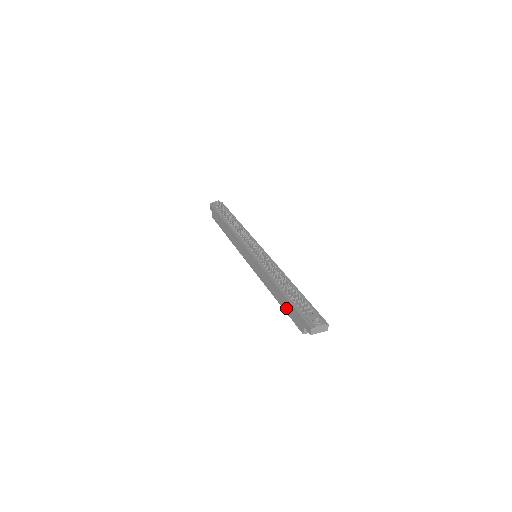
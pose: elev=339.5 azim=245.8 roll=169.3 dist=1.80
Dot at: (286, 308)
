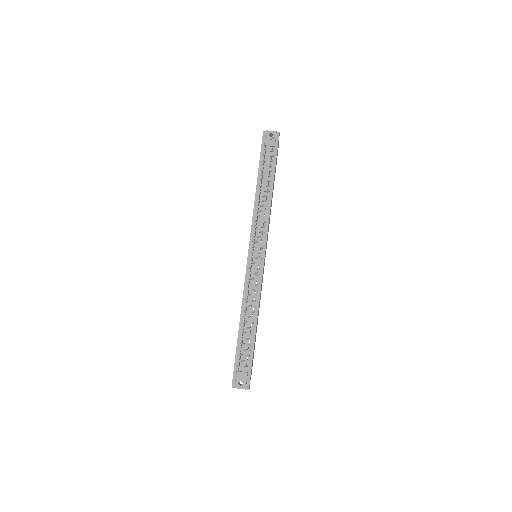
Dot at: occluded
